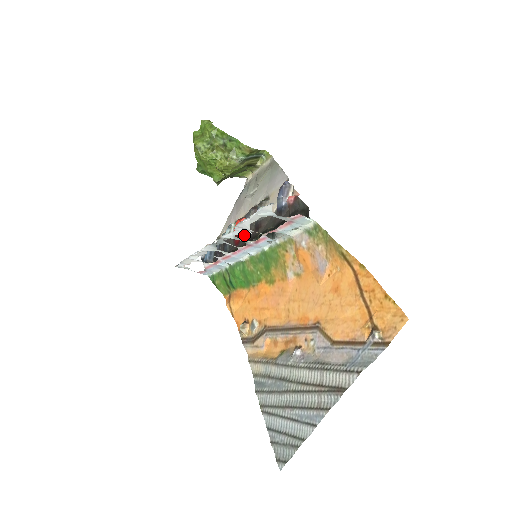
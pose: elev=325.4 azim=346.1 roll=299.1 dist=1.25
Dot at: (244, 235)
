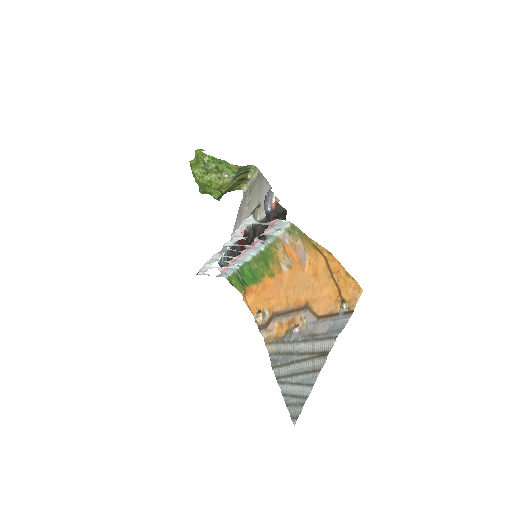
Dot at: (246, 239)
